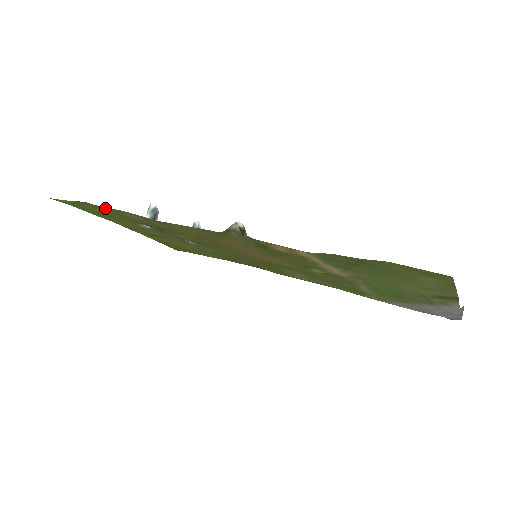
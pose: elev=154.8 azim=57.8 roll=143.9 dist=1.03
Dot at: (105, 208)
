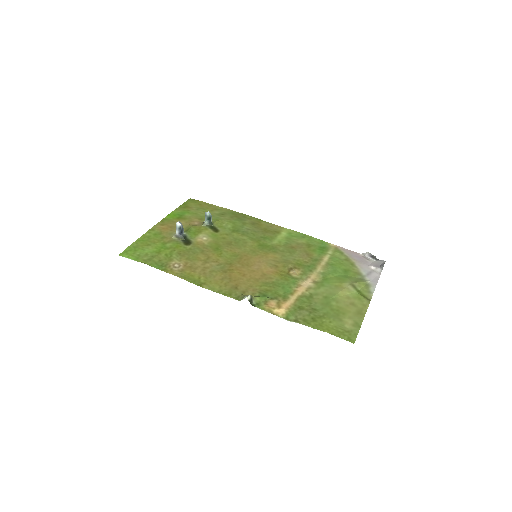
Dot at: (159, 264)
